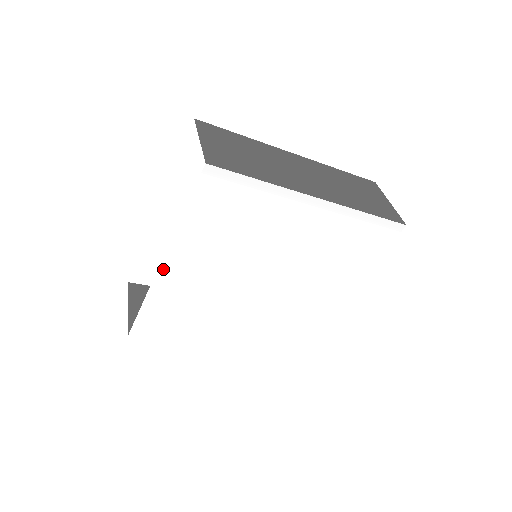
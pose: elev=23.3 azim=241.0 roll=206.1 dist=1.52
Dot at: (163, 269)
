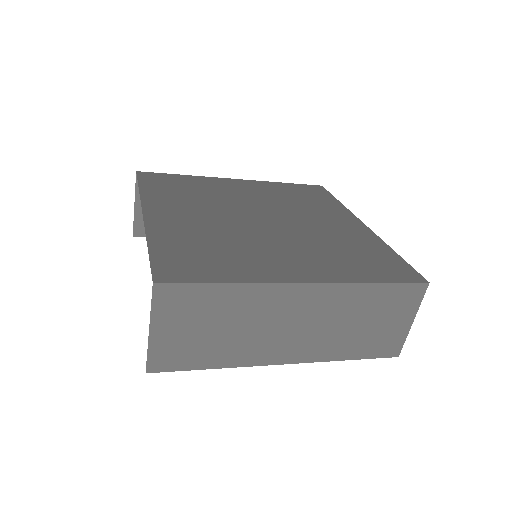
Dot at: occluded
